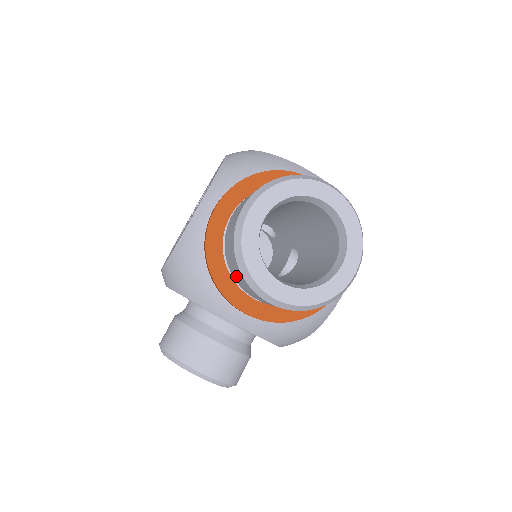
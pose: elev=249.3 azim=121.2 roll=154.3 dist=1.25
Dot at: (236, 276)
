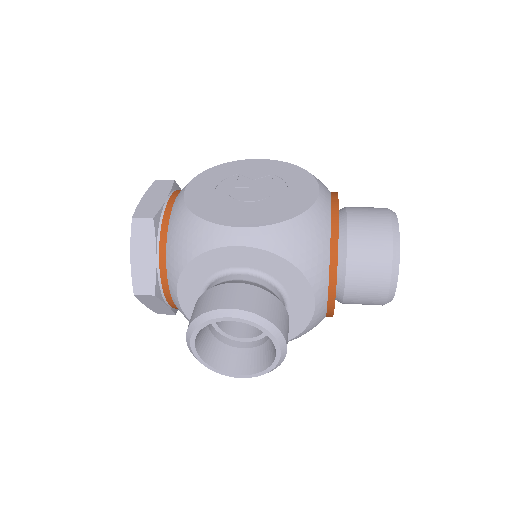
Dot at: (364, 262)
